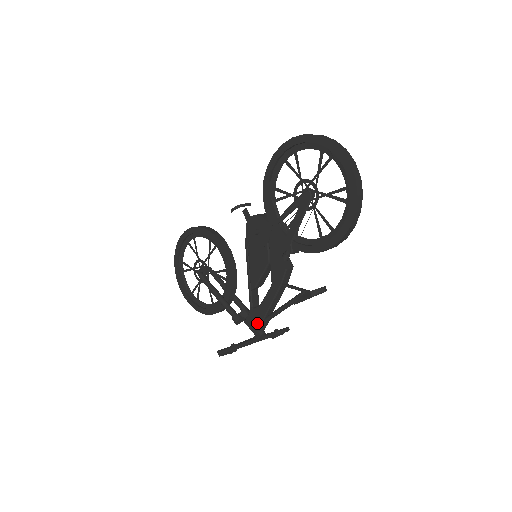
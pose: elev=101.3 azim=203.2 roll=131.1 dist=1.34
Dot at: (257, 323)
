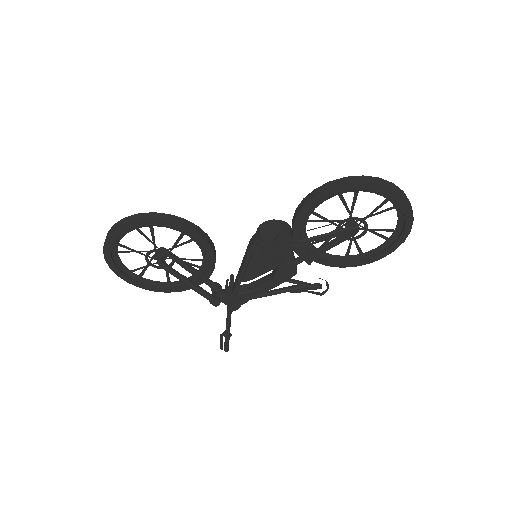
Dot at: (239, 303)
